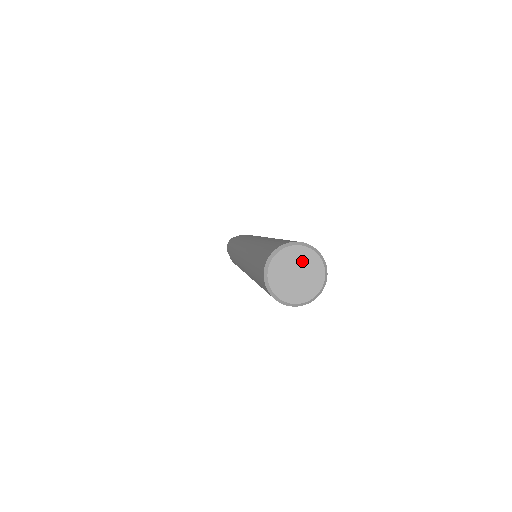
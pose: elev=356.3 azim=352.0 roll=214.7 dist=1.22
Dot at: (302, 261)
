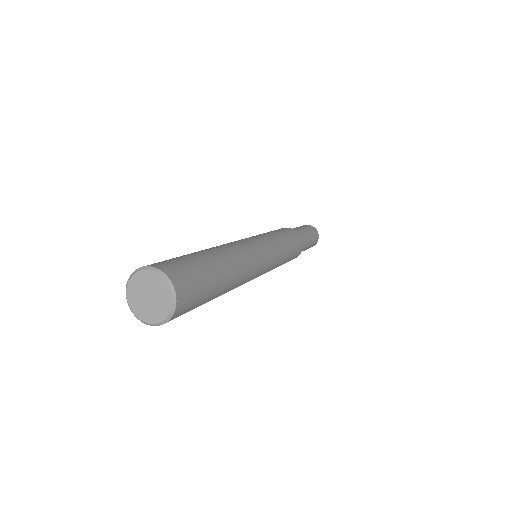
Dot at: (143, 285)
